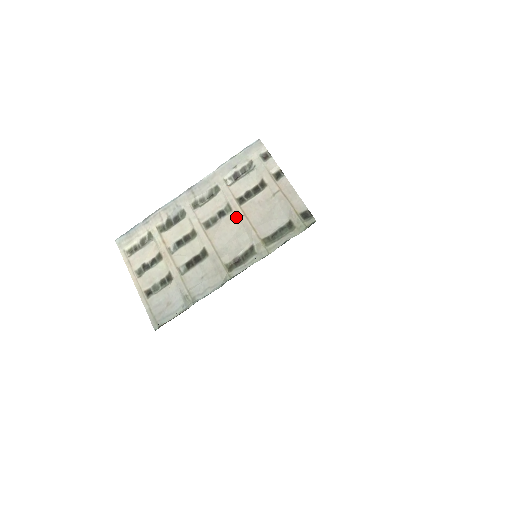
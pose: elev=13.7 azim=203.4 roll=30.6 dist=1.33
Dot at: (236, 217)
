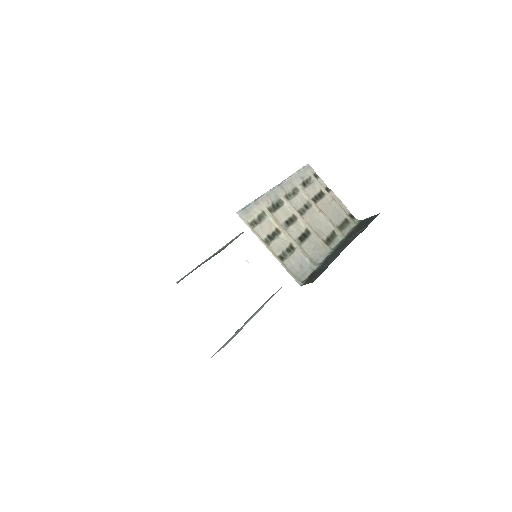
Dot at: (317, 211)
